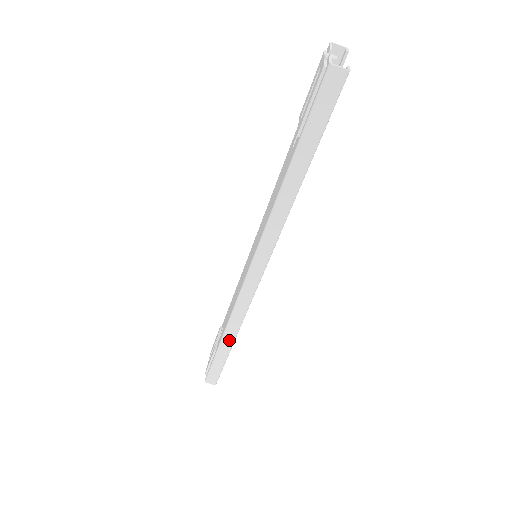
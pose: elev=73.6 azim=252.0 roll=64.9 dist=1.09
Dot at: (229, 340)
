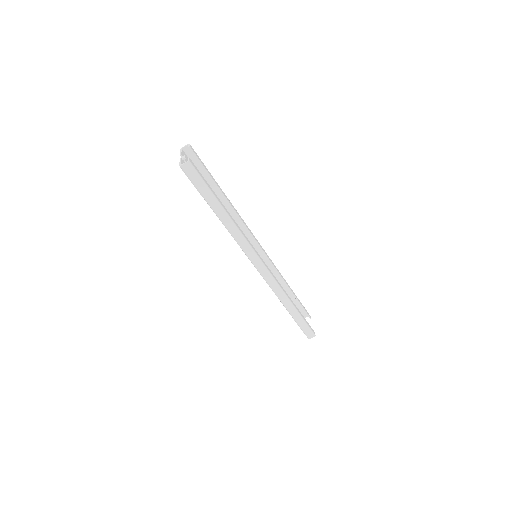
Dot at: (290, 307)
